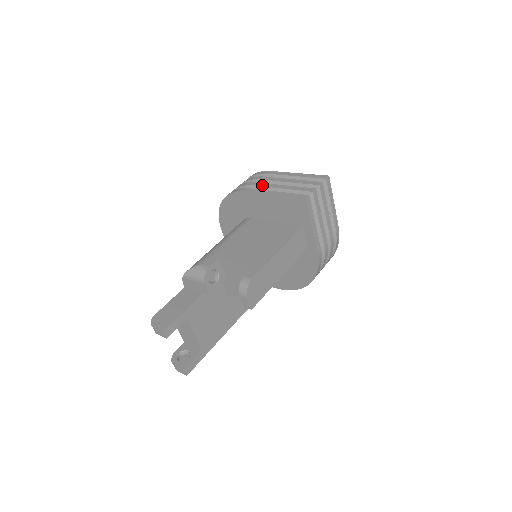
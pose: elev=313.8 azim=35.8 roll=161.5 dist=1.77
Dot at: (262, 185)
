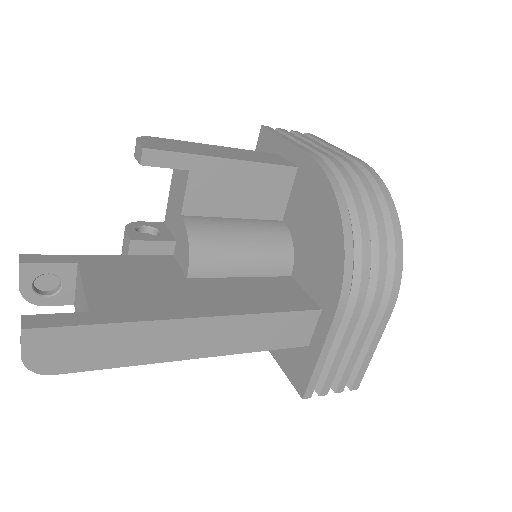
Dot at: occluded
